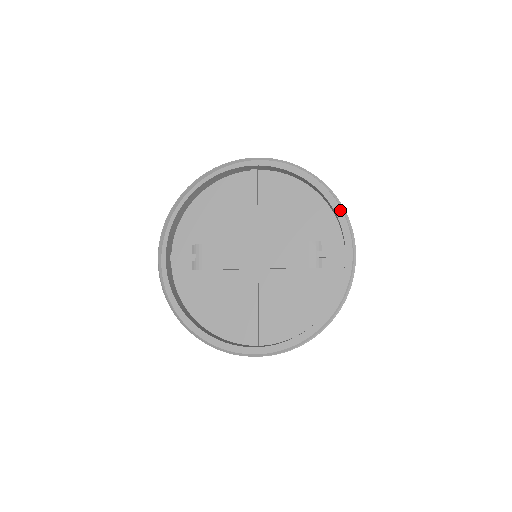
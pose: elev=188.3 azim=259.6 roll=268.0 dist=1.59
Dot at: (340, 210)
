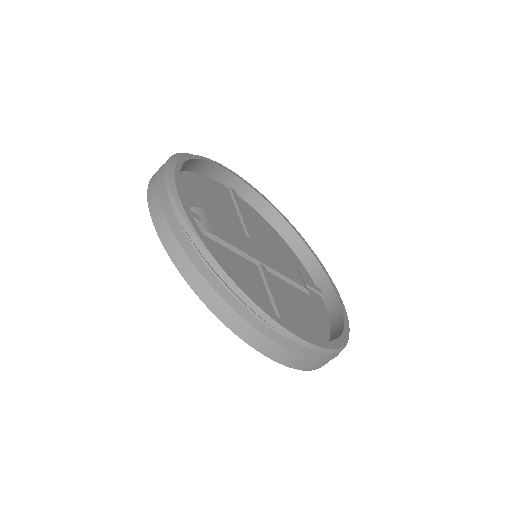
Dot at: occluded
